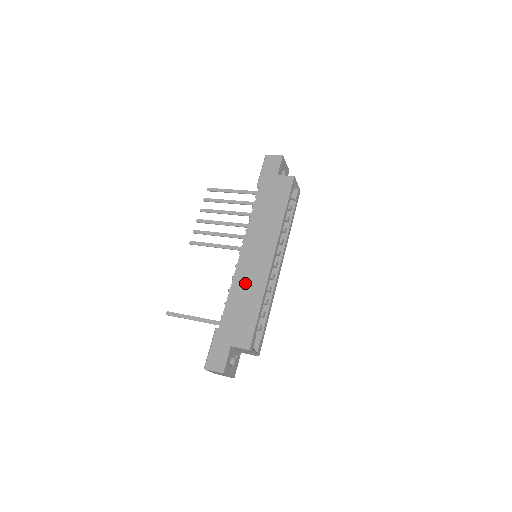
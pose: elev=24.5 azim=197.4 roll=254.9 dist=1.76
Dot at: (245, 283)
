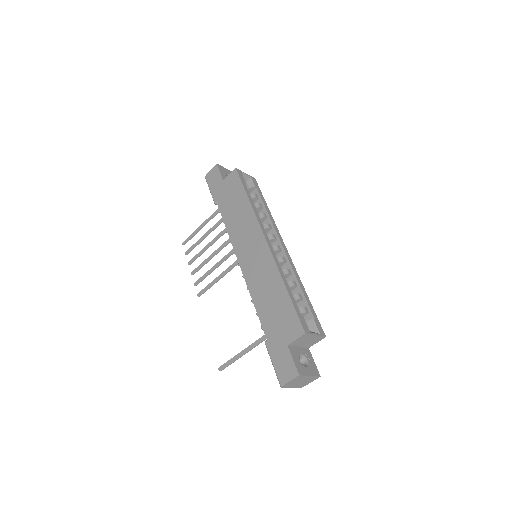
Dot at: (260, 282)
